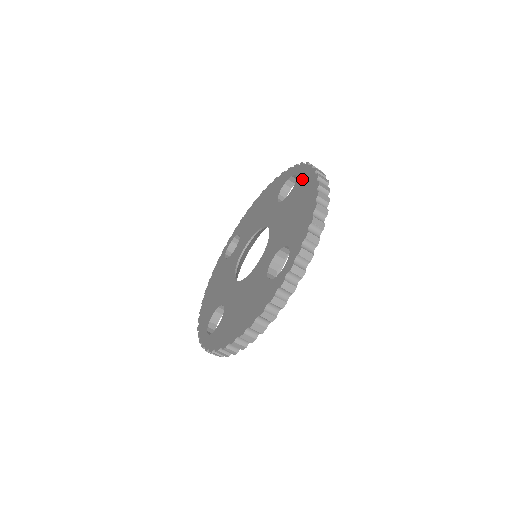
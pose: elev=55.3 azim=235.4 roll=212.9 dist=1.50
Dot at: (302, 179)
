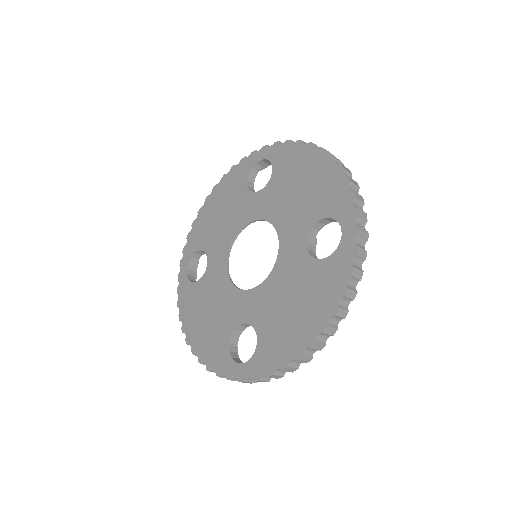
Dot at: (283, 157)
